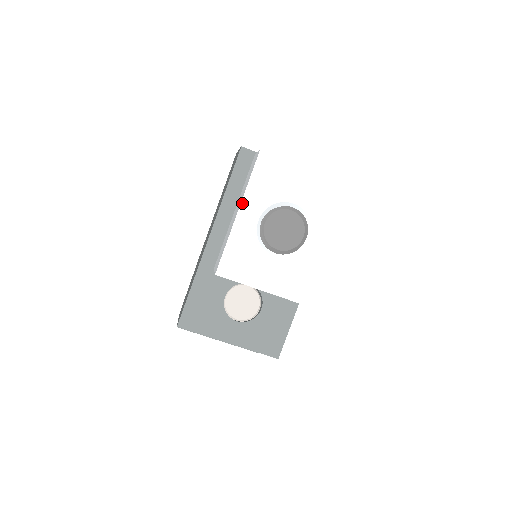
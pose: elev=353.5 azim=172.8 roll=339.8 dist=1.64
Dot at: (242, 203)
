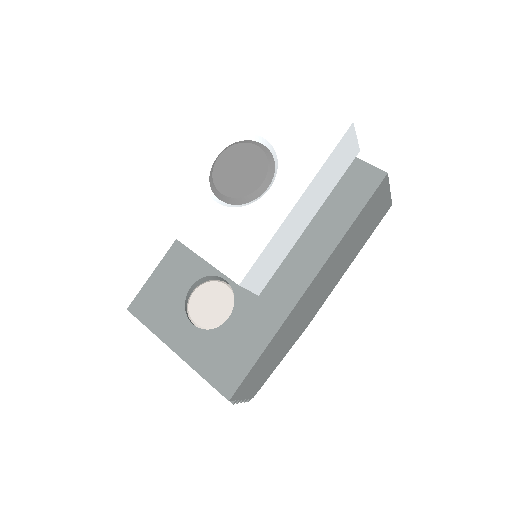
Dot at: (199, 130)
